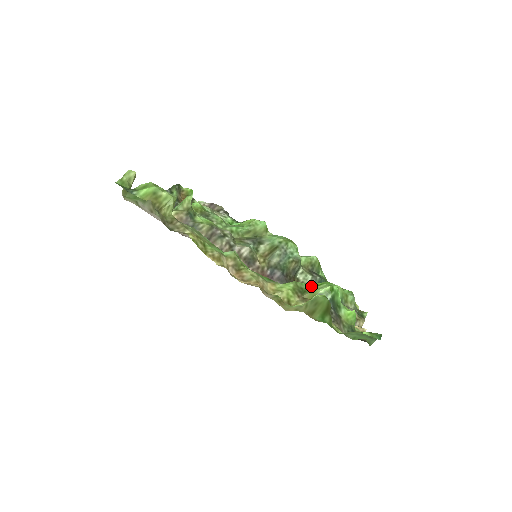
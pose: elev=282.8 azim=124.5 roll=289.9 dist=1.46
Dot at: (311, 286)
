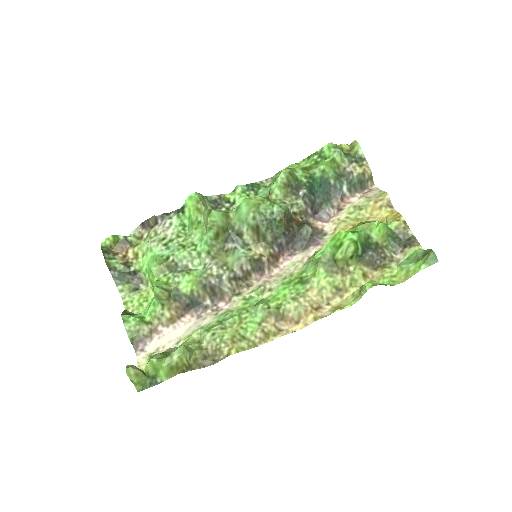
Dot at: (334, 251)
